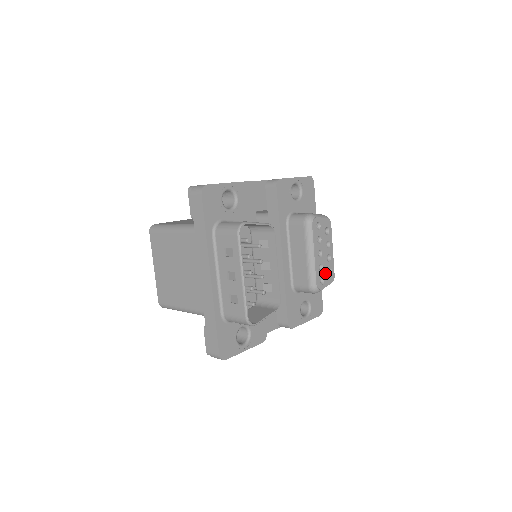
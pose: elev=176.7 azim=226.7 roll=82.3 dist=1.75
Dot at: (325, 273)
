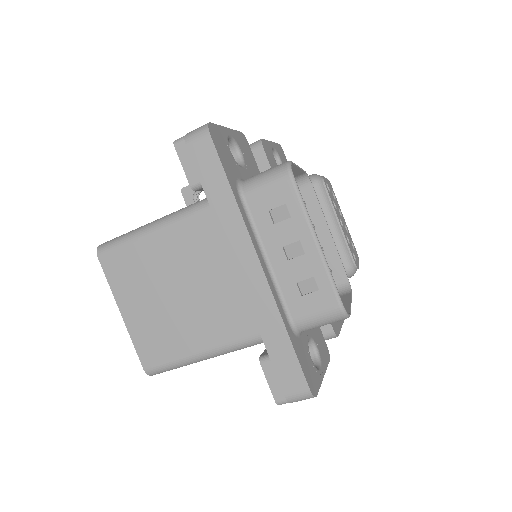
Dot at: (352, 248)
